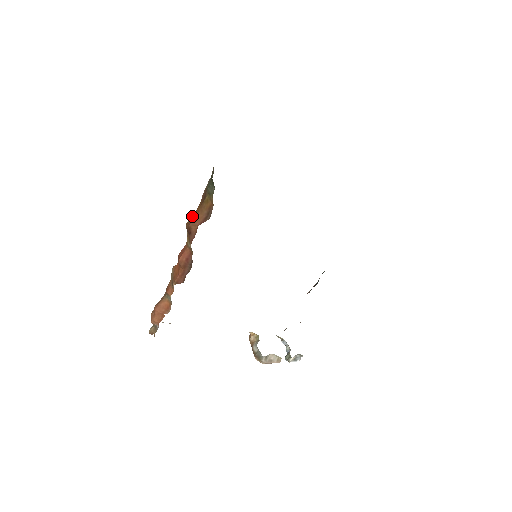
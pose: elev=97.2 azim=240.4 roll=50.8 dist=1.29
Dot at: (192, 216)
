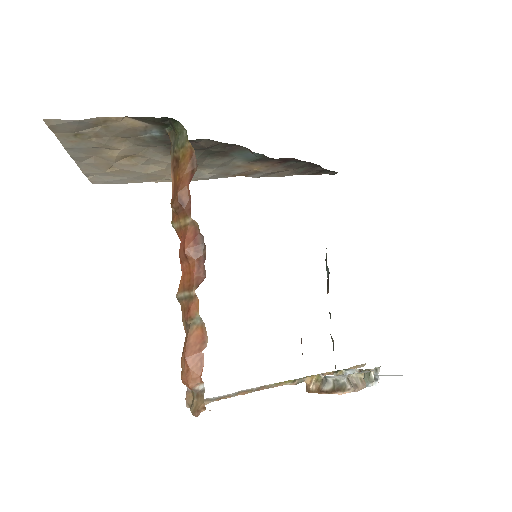
Dot at: (173, 192)
